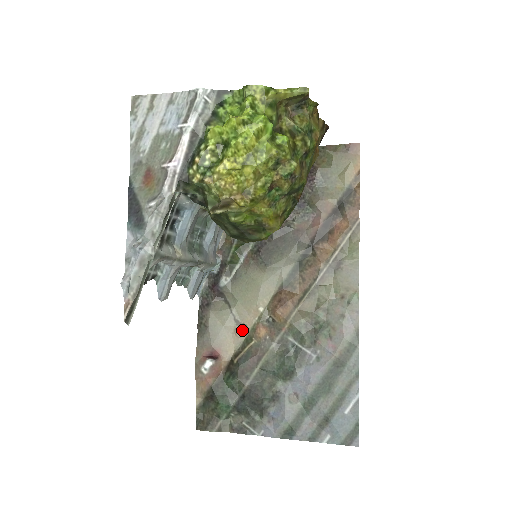
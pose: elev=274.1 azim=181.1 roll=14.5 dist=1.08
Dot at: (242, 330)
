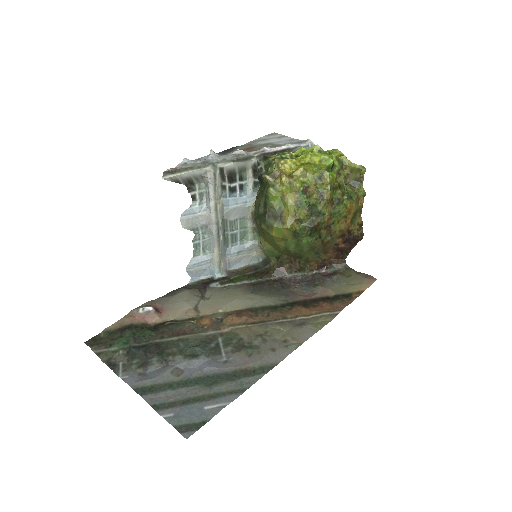
Dot at: (194, 313)
